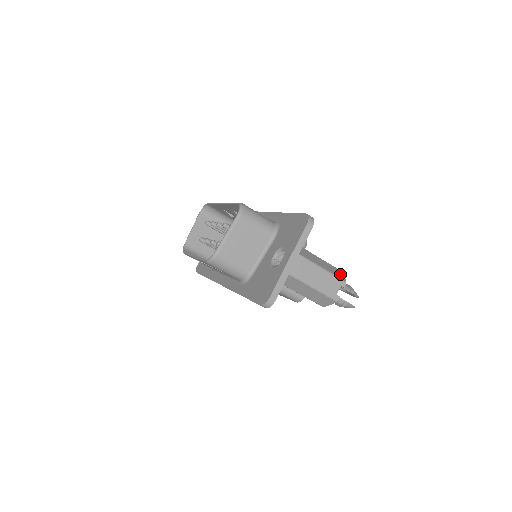
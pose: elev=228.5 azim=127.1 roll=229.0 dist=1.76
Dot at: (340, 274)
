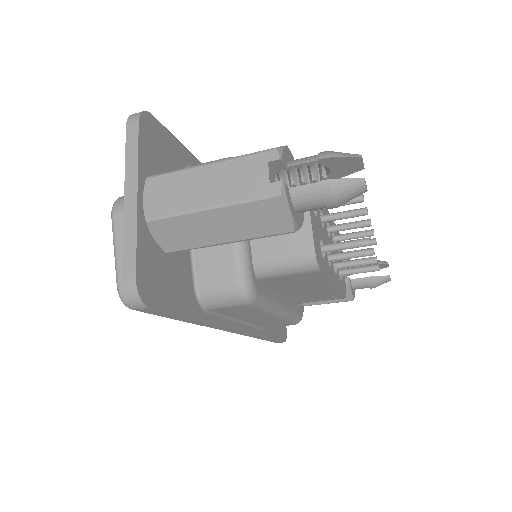
Dot at: occluded
